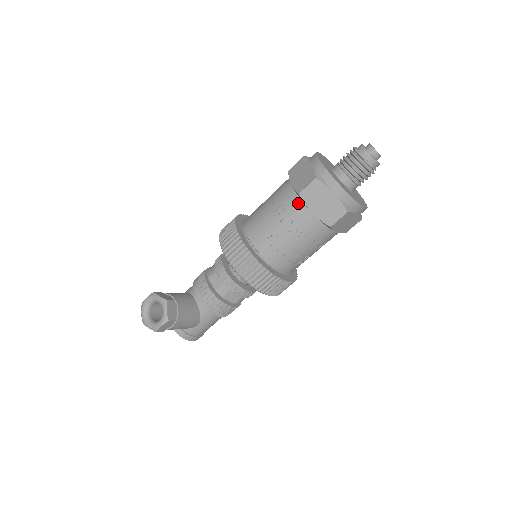
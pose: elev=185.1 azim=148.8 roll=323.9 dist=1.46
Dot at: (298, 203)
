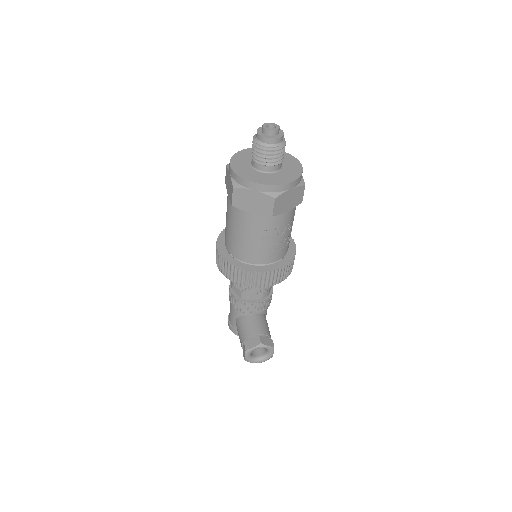
Dot at: (274, 219)
